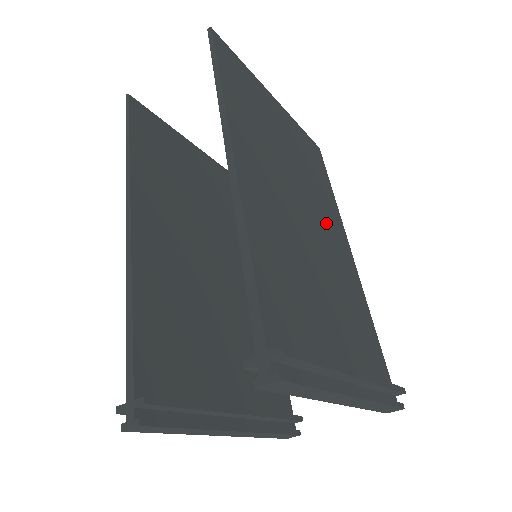
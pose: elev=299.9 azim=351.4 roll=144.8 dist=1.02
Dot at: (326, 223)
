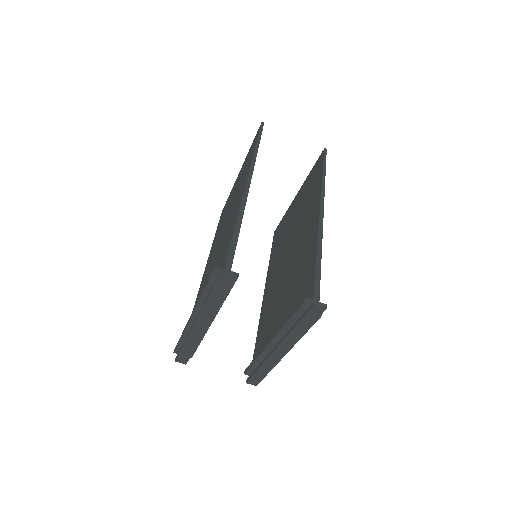
Dot at: occluded
